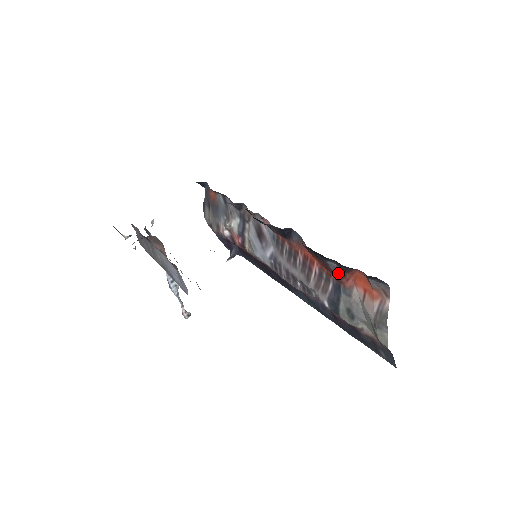
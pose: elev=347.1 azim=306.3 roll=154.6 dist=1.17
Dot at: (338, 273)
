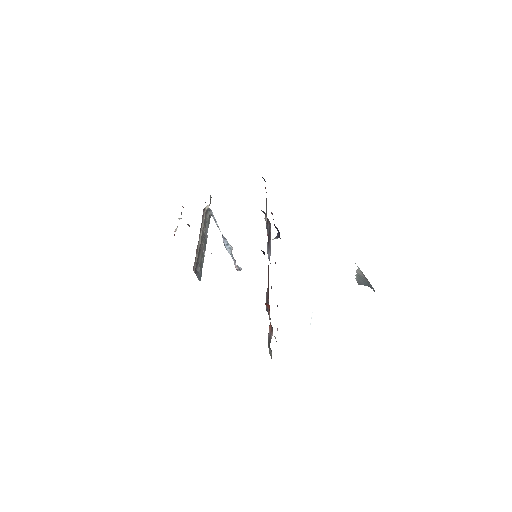
Dot at: occluded
